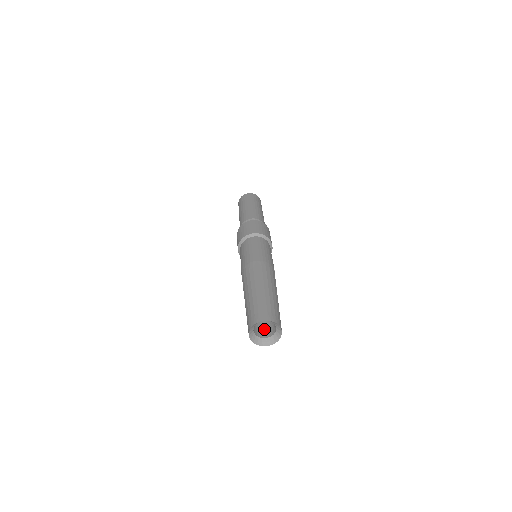
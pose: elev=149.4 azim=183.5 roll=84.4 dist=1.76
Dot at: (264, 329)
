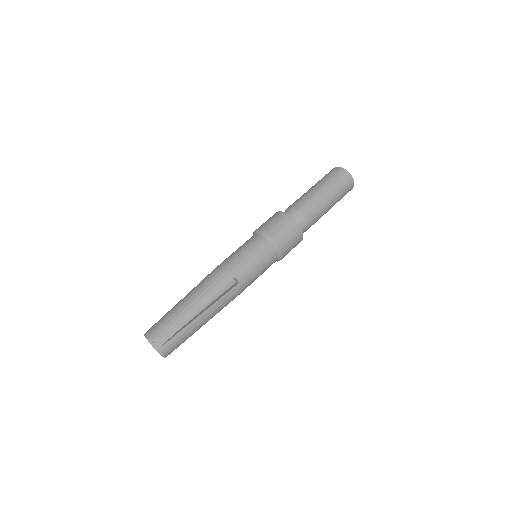
Dot at: occluded
